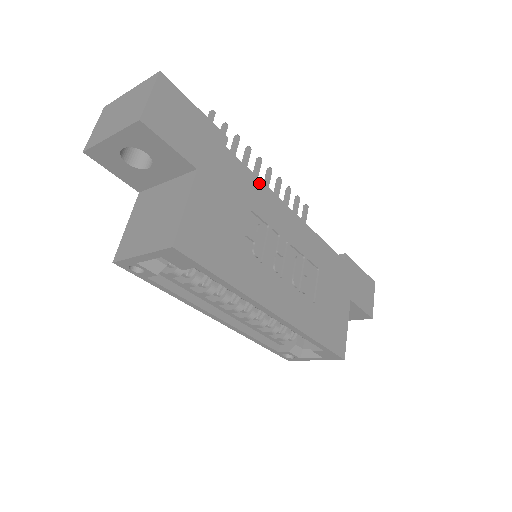
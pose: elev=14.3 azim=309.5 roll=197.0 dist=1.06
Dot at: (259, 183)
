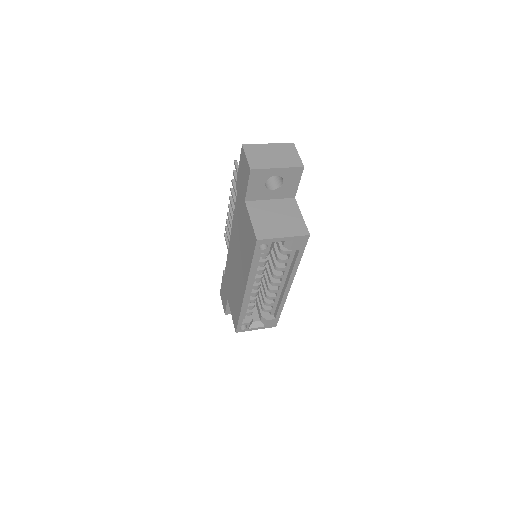
Dot at: occluded
